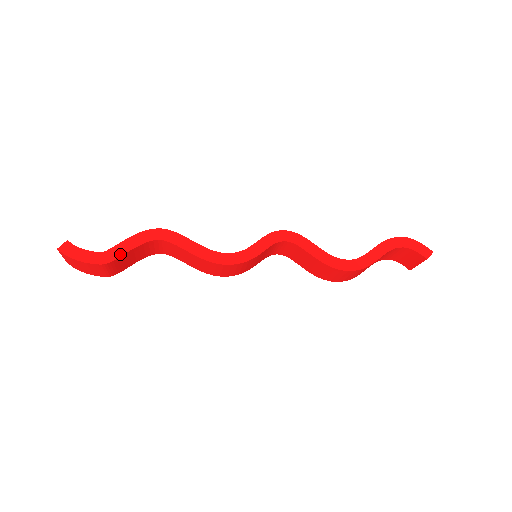
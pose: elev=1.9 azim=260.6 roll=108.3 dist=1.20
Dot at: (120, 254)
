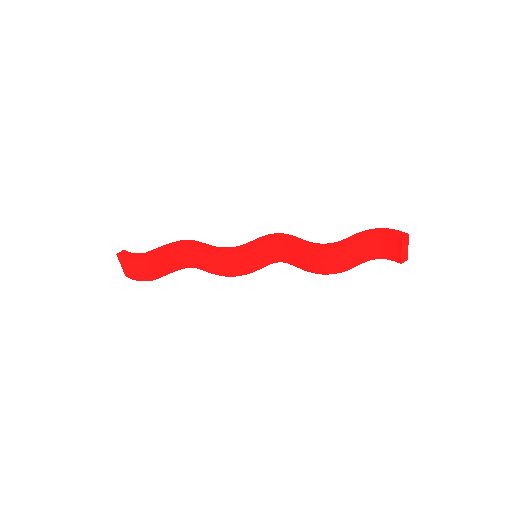
Dot at: (154, 253)
